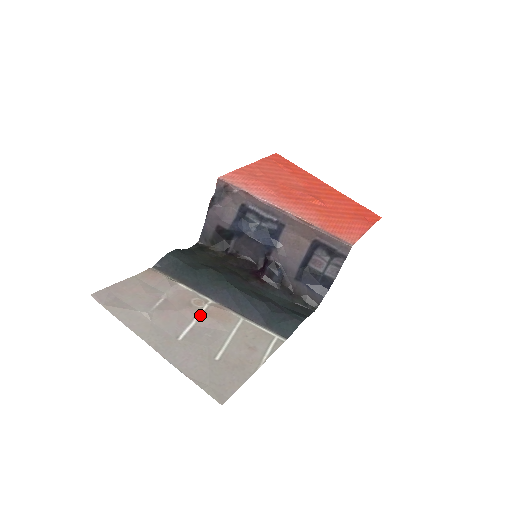
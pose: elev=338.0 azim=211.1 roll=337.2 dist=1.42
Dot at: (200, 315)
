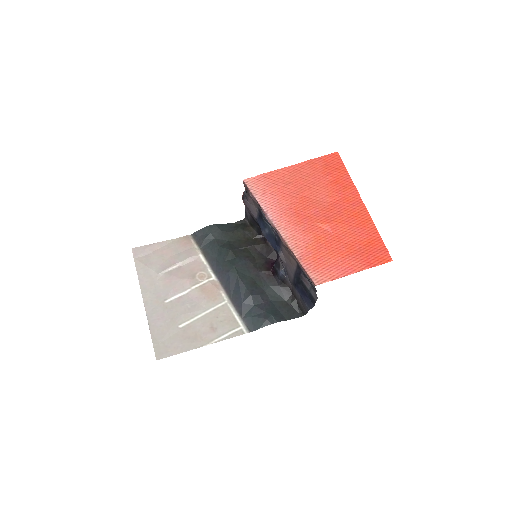
Dot at: (195, 287)
